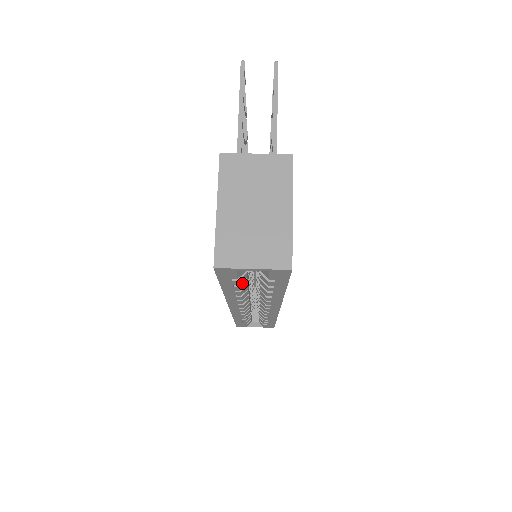
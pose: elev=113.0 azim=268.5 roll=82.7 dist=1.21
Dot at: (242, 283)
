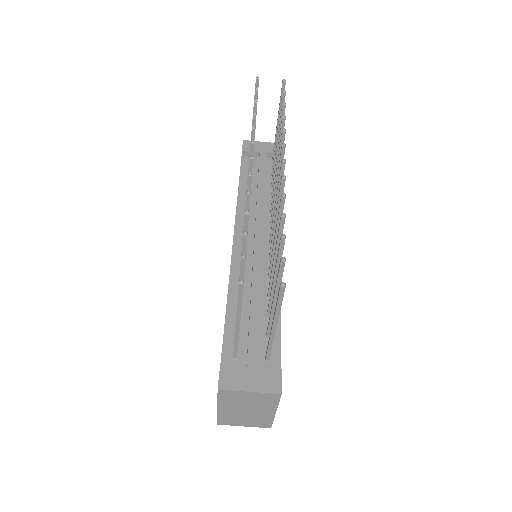
Dot at: occluded
